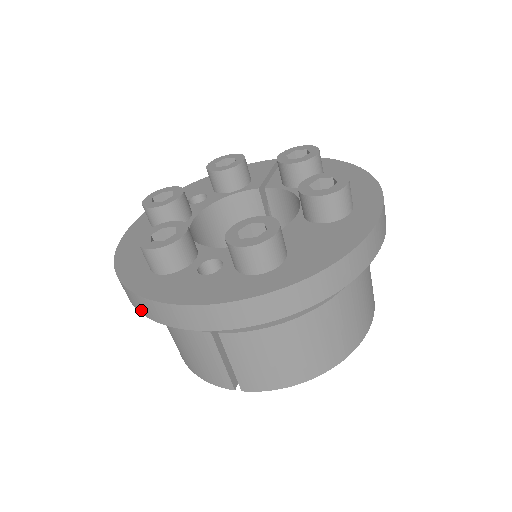
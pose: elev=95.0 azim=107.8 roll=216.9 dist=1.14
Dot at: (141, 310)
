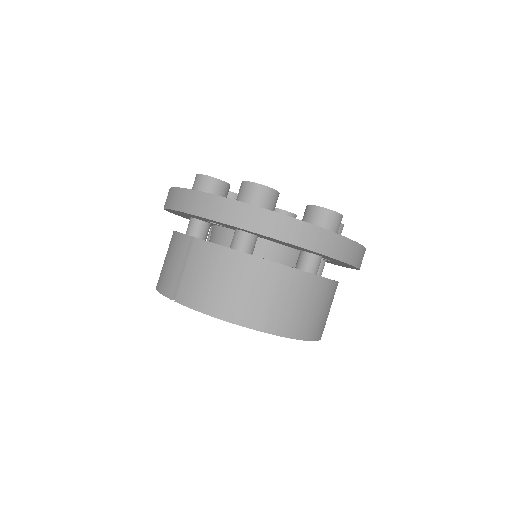
Dot at: (166, 204)
